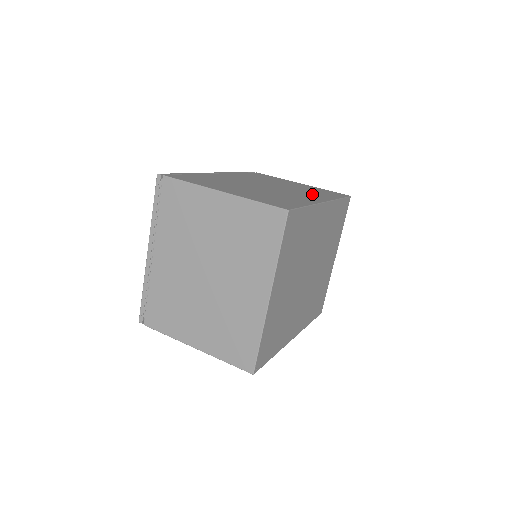
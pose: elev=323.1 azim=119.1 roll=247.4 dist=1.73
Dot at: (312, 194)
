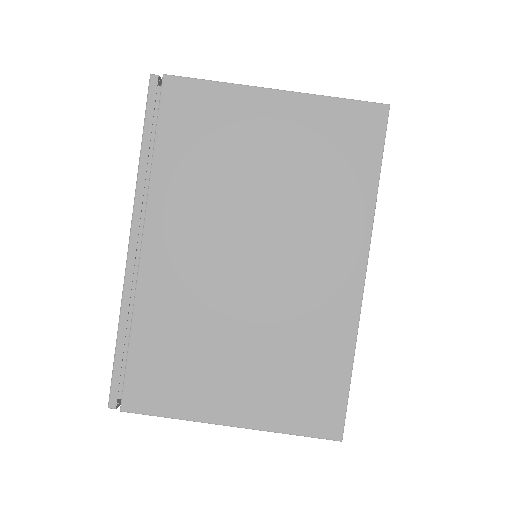
Dot at: (329, 223)
